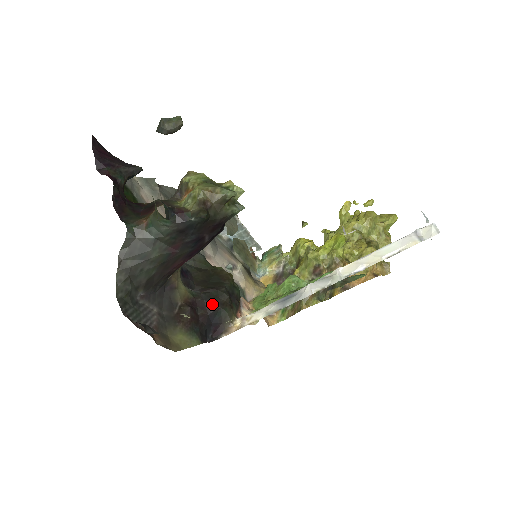
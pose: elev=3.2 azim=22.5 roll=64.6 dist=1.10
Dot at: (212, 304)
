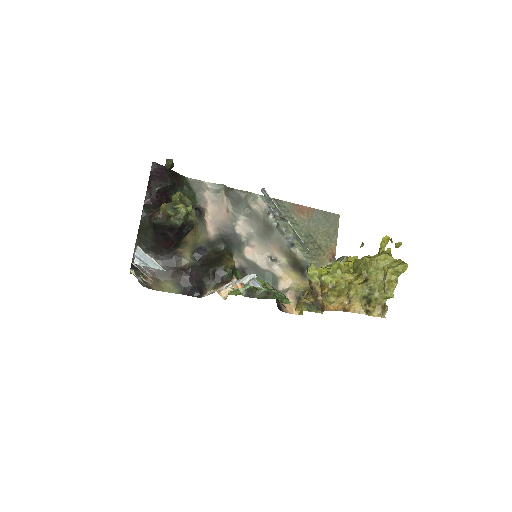
Dot at: (199, 275)
